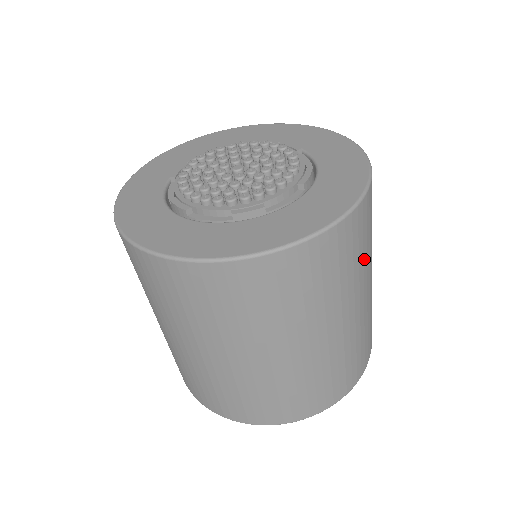
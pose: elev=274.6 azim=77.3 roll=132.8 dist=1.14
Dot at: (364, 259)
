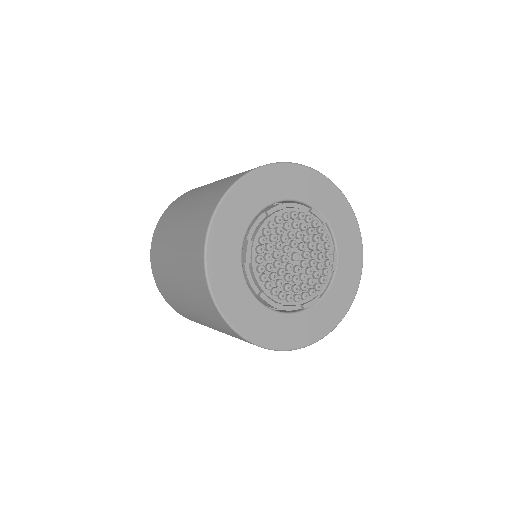
Dot at: occluded
